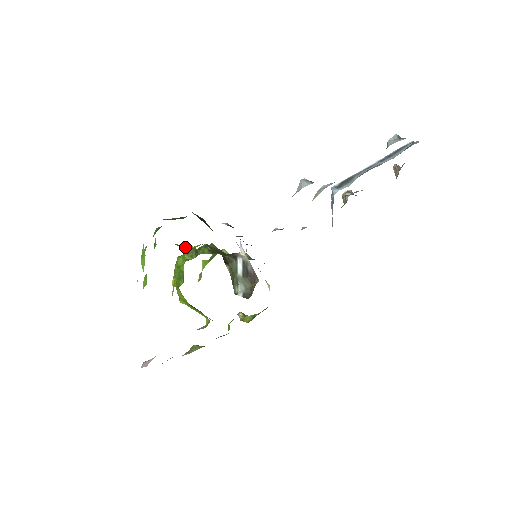
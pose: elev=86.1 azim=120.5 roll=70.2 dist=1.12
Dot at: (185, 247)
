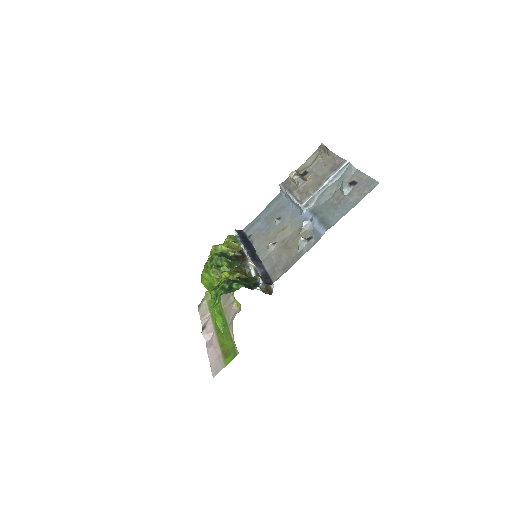
Dot at: occluded
